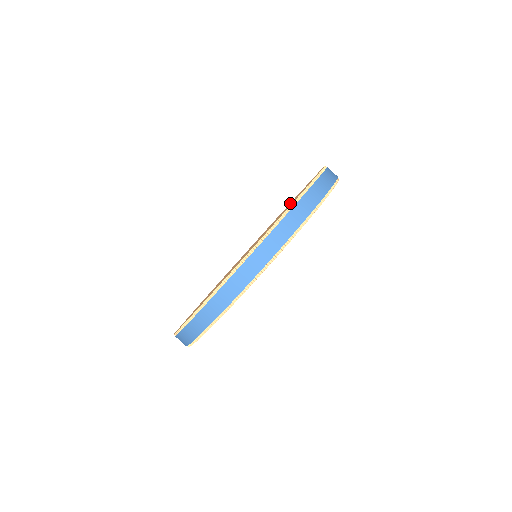
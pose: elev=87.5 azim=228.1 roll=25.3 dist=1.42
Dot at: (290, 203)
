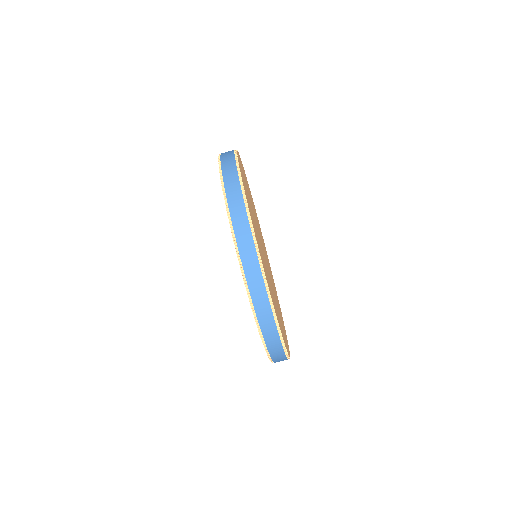
Dot at: occluded
